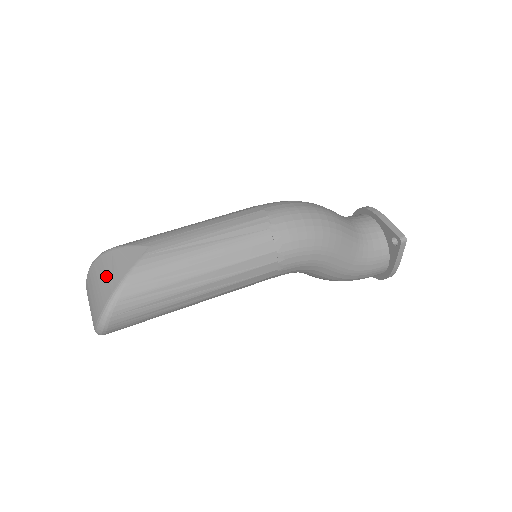
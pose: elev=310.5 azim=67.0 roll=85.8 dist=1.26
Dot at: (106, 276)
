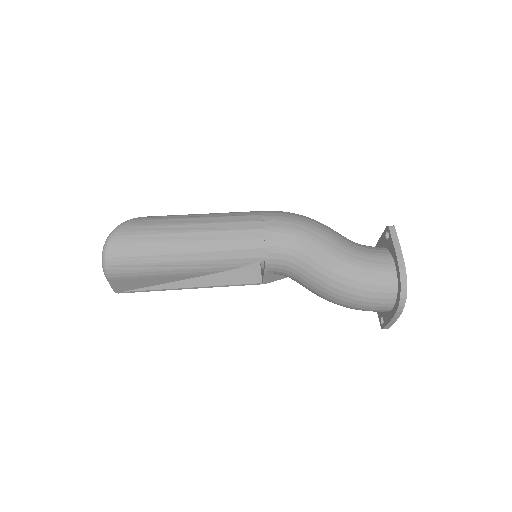
Dot at: occluded
